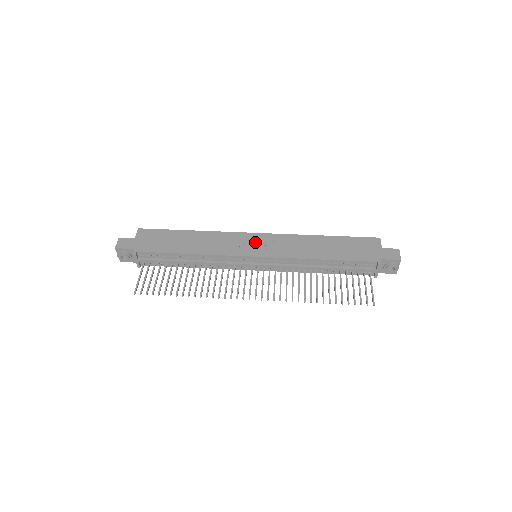
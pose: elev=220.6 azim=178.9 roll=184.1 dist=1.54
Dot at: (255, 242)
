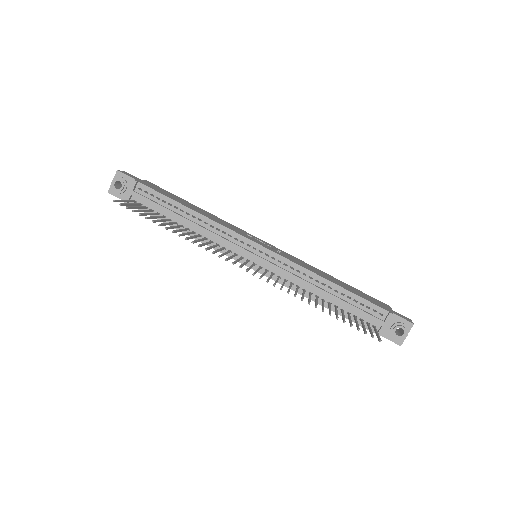
Dot at: (262, 242)
